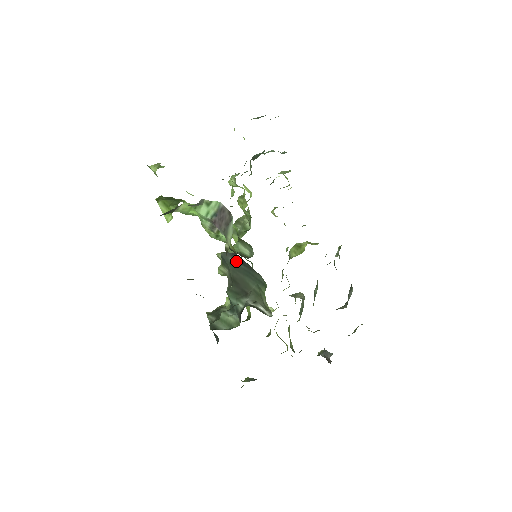
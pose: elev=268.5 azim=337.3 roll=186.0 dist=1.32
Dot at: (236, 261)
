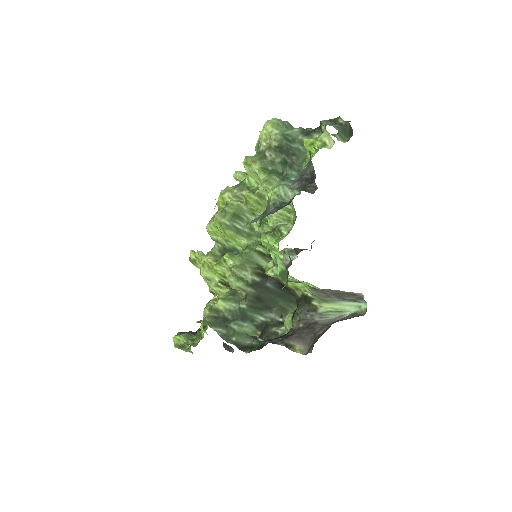
Dot at: (274, 287)
